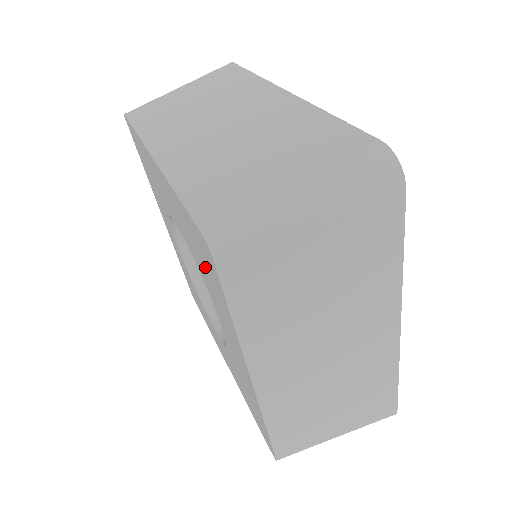
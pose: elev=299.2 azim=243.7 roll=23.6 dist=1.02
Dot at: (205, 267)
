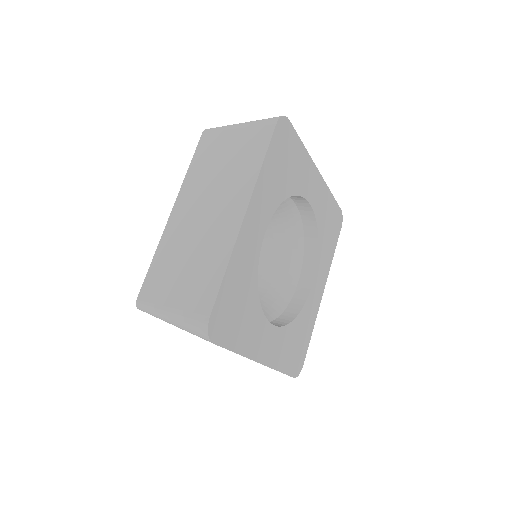
Dot at: occluded
